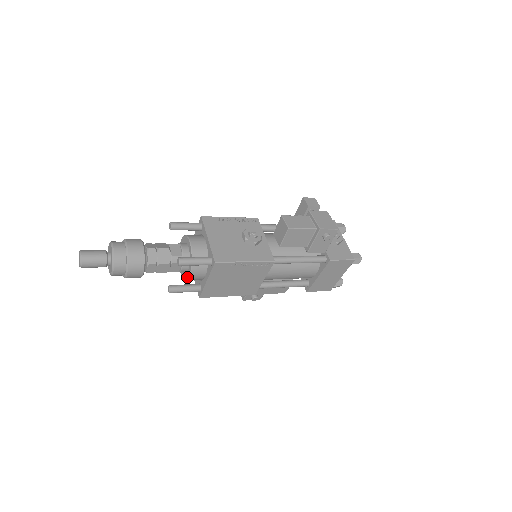
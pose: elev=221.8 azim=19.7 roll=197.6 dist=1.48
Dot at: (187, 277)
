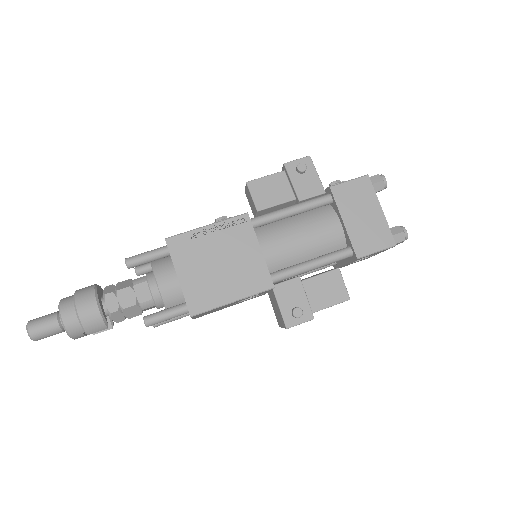
Dot at: (159, 294)
